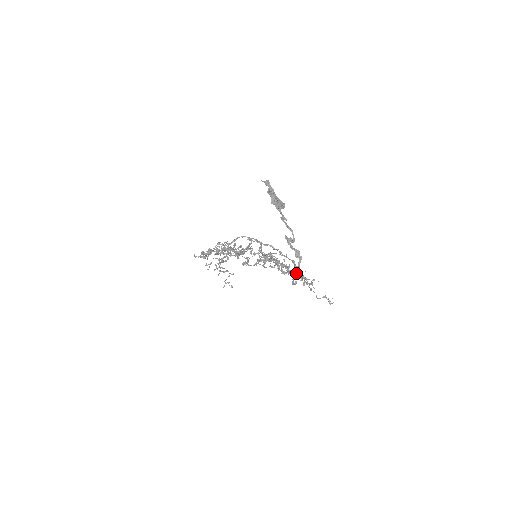
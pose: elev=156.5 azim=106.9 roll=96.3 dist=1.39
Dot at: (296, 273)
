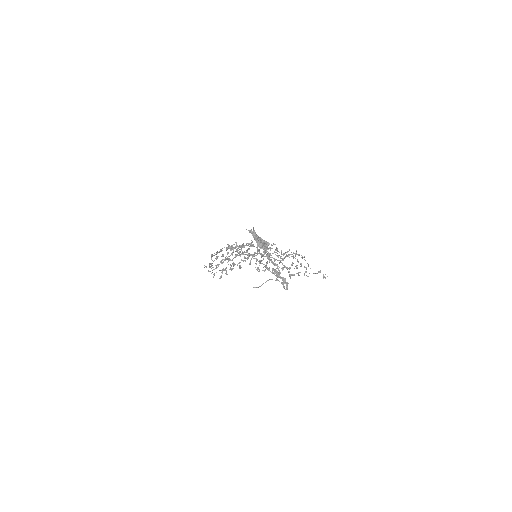
Dot at: (289, 276)
